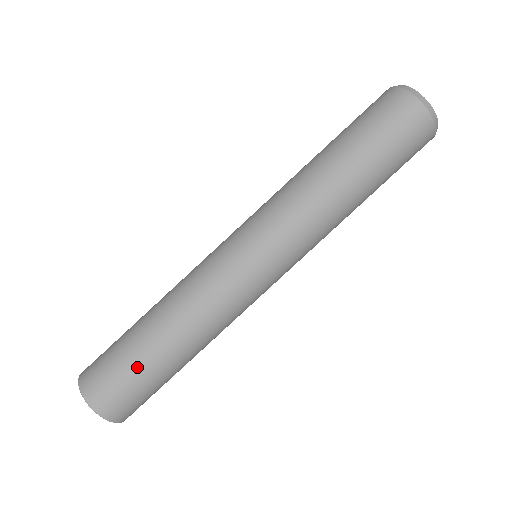
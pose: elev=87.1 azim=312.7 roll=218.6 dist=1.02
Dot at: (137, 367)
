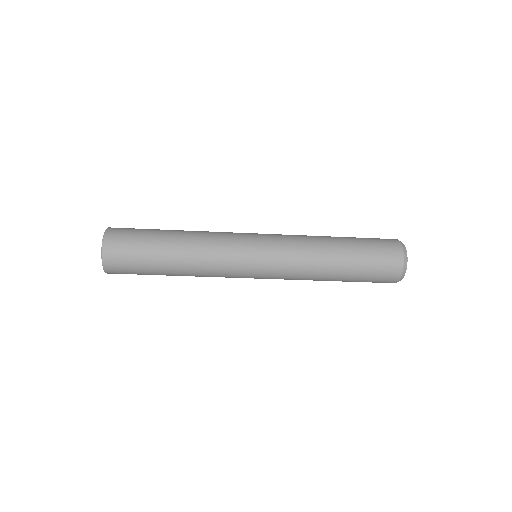
Dot at: (146, 253)
